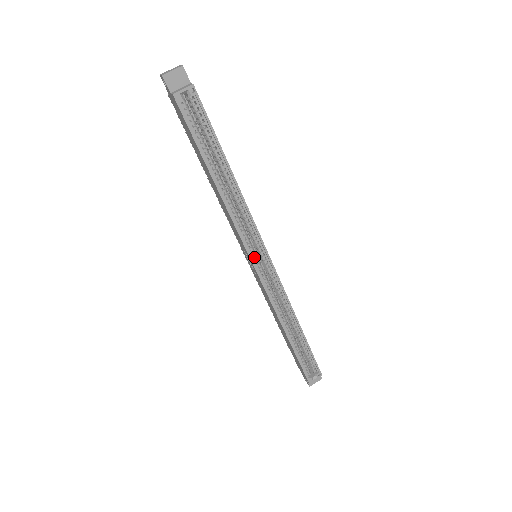
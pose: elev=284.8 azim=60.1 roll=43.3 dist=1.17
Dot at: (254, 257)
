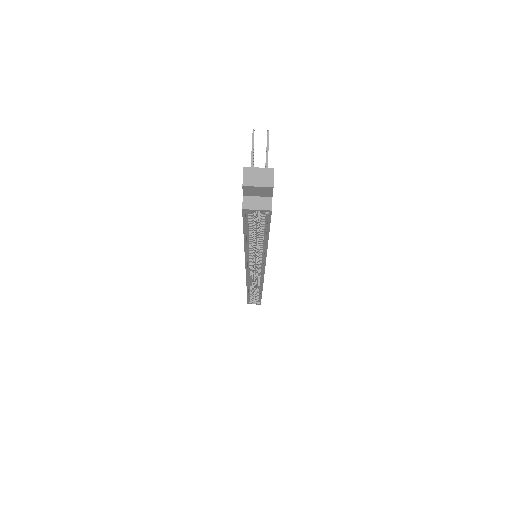
Dot at: (250, 270)
